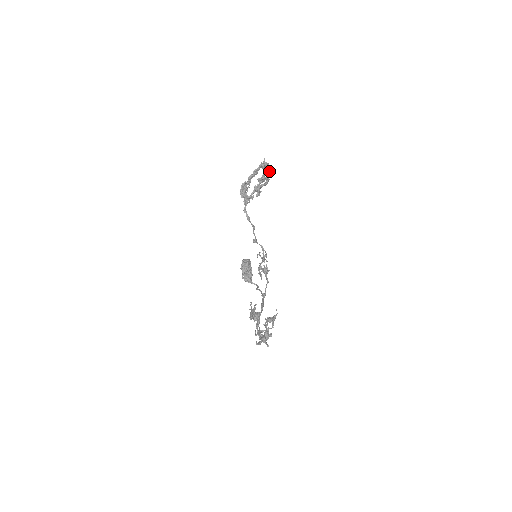
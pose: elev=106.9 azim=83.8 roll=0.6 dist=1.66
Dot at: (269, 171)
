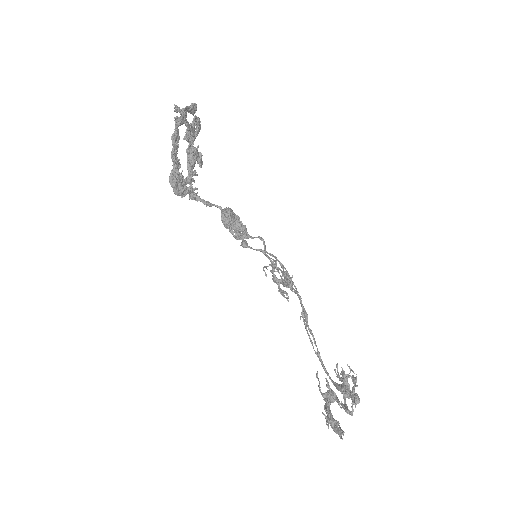
Dot at: (192, 110)
